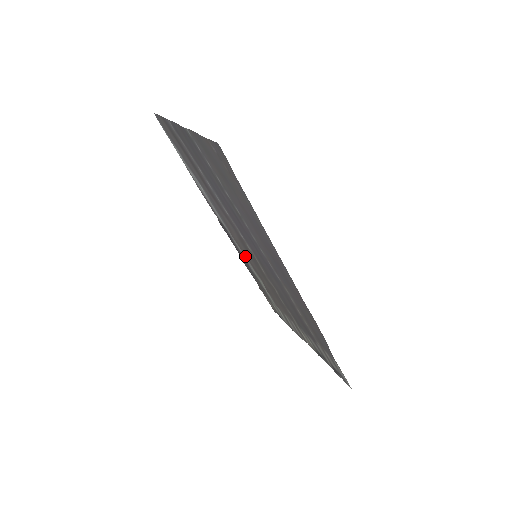
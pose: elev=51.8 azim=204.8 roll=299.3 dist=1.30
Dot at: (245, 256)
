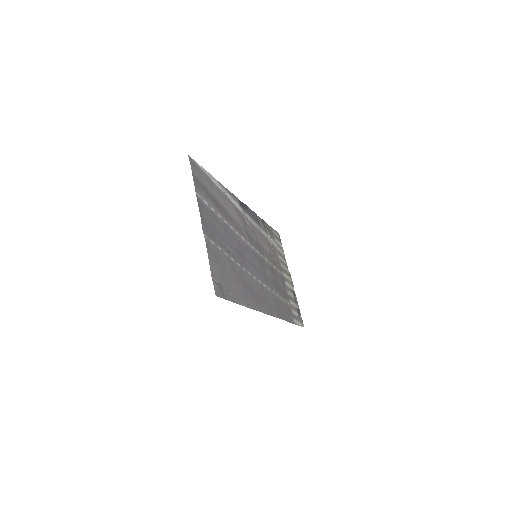
Dot at: (255, 226)
